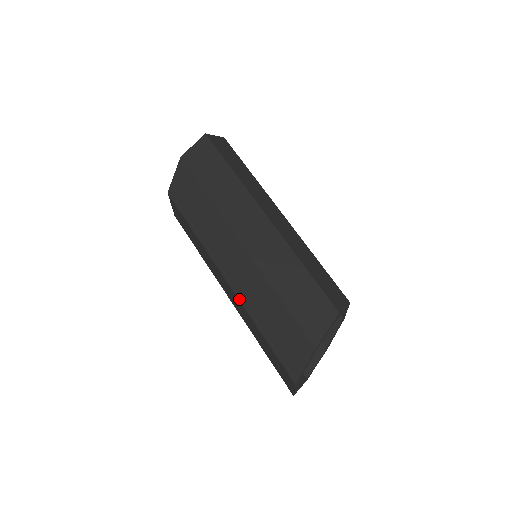
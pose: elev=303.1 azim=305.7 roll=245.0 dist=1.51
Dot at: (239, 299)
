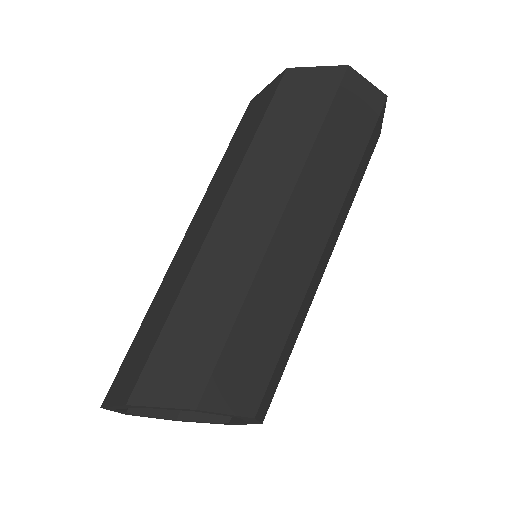
Dot at: (167, 272)
